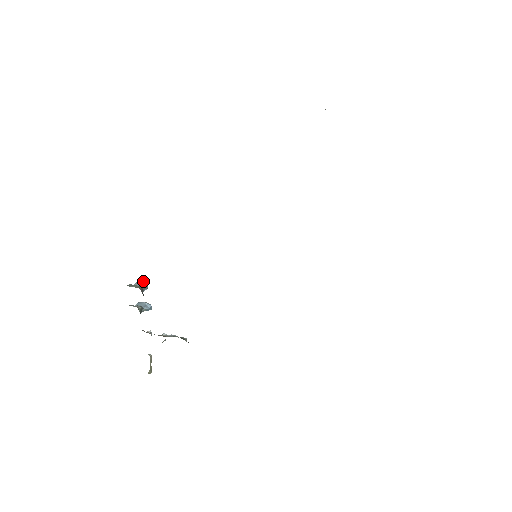
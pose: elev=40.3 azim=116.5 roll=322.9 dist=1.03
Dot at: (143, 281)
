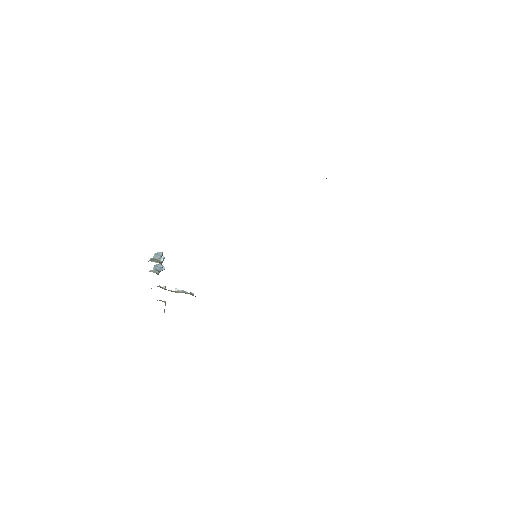
Dot at: (159, 252)
